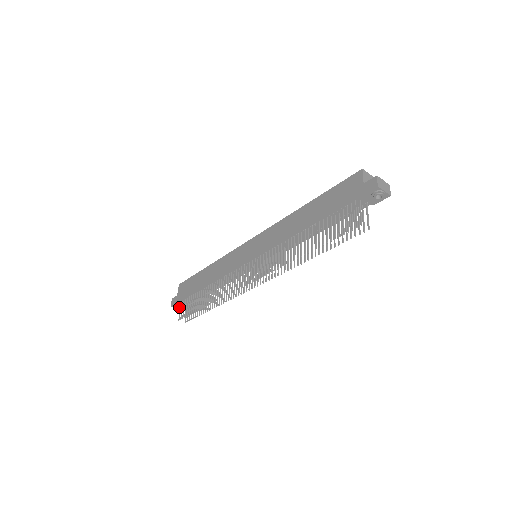
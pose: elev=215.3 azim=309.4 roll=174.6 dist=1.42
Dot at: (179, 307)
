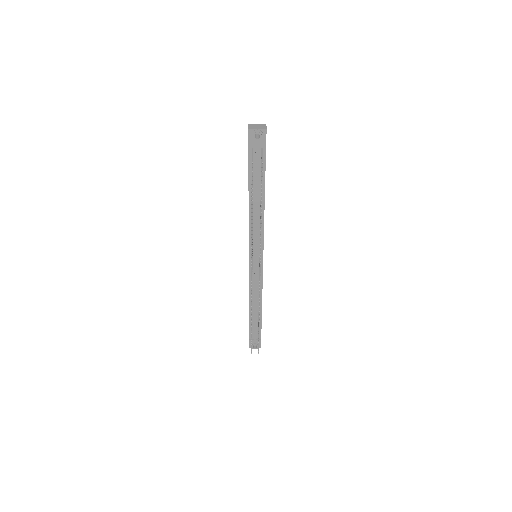
Dot at: (254, 345)
